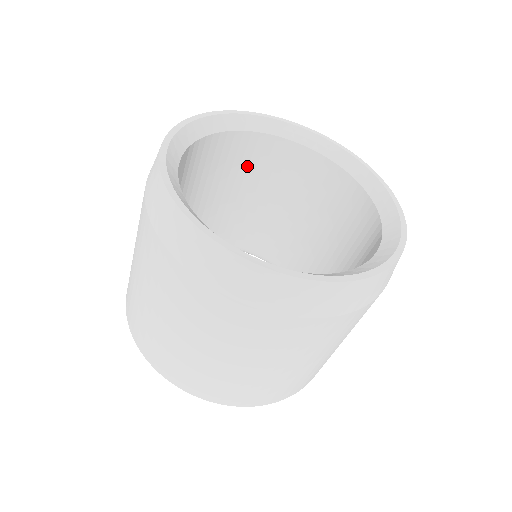
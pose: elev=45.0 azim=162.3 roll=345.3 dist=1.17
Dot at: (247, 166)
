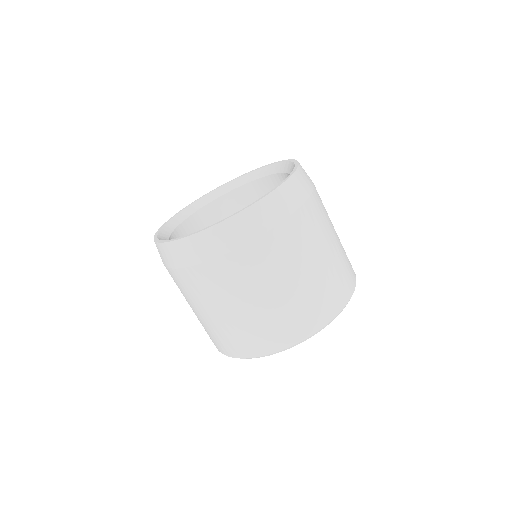
Dot at: occluded
